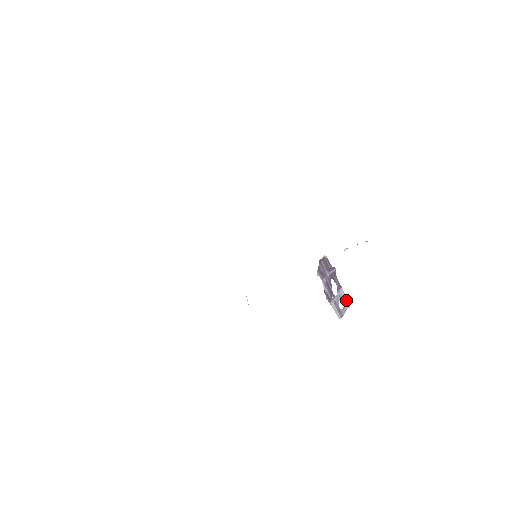
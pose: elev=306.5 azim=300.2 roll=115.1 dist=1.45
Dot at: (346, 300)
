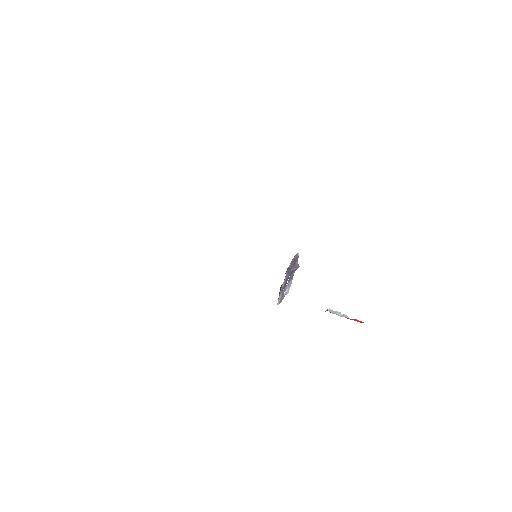
Dot at: (289, 288)
